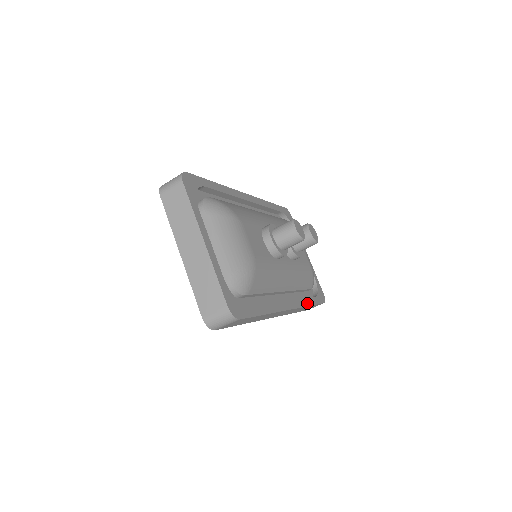
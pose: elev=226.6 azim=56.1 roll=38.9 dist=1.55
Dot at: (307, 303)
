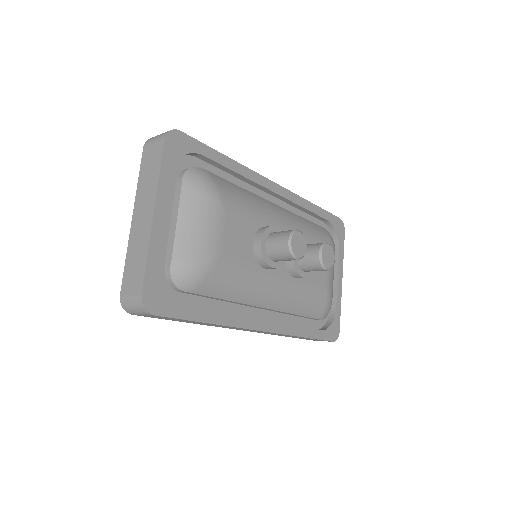
Dot at: (299, 333)
